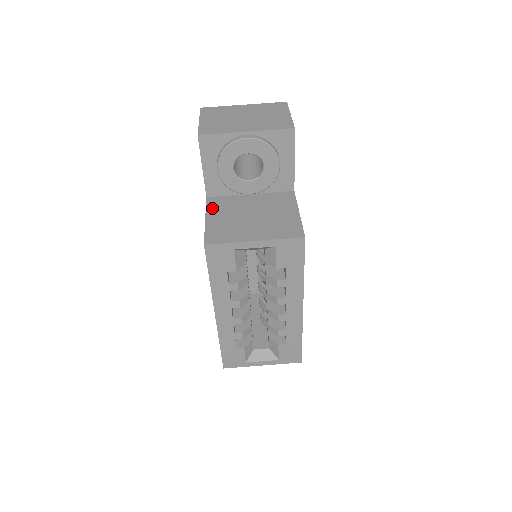
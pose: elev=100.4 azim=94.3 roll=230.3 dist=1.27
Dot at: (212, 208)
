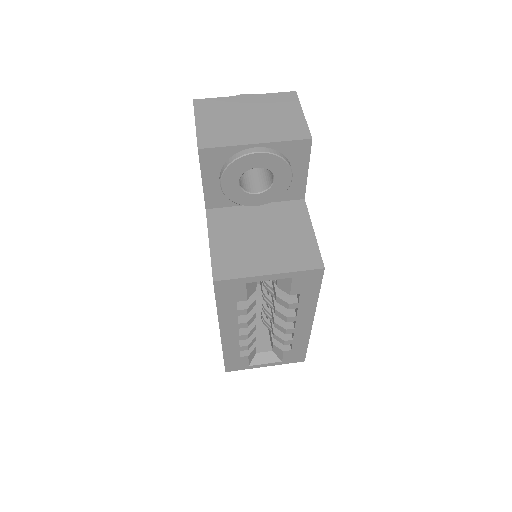
Dot at: (215, 226)
